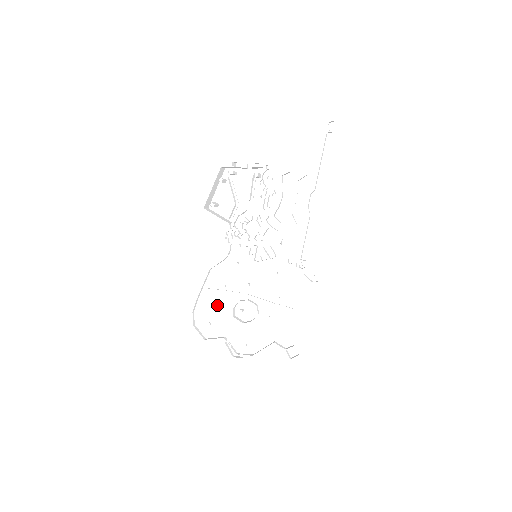
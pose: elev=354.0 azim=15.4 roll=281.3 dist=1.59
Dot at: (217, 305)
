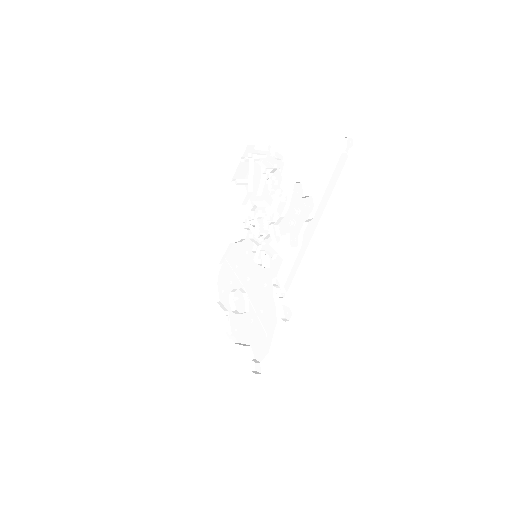
Dot at: (230, 279)
